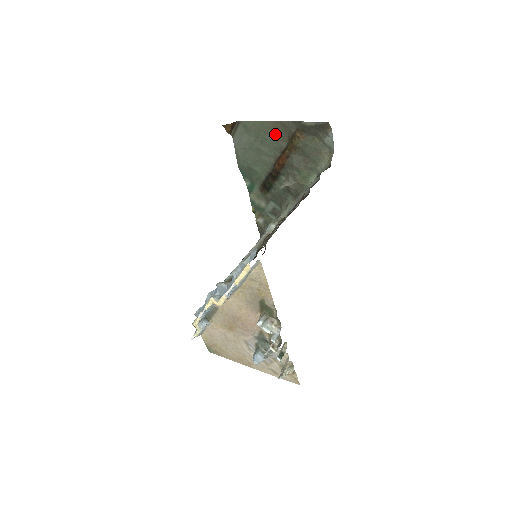
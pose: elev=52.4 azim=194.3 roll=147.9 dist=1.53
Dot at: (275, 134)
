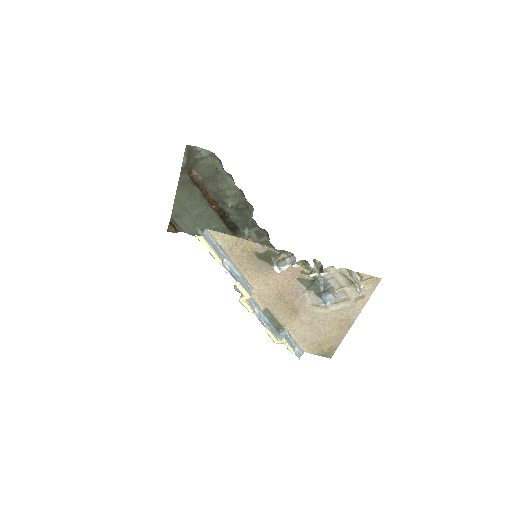
Dot at: (188, 195)
